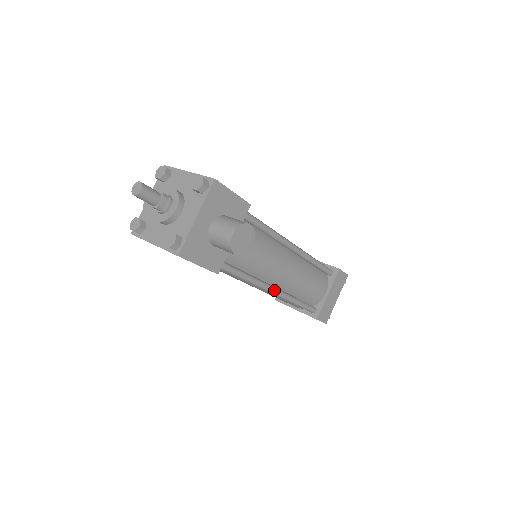
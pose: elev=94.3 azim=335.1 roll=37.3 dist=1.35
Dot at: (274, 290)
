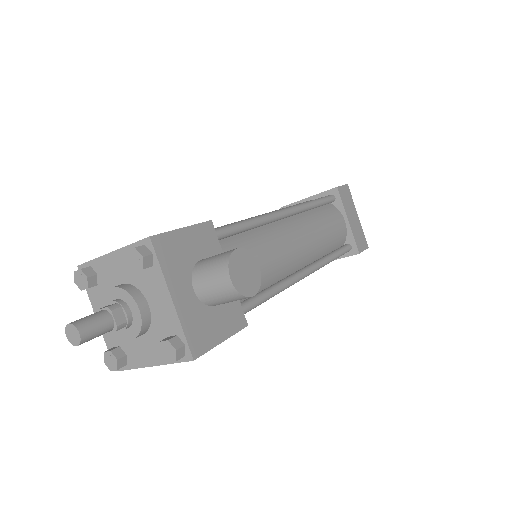
Dot at: (305, 273)
